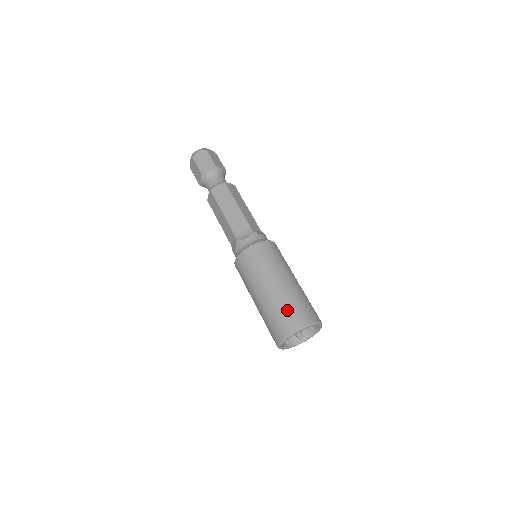
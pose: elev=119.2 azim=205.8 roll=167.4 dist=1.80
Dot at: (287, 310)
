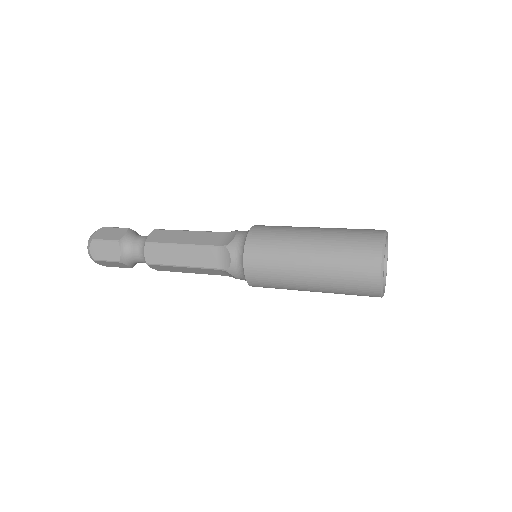
Dot at: occluded
